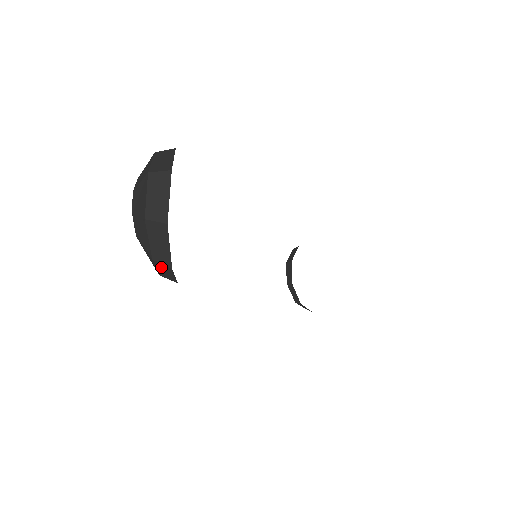
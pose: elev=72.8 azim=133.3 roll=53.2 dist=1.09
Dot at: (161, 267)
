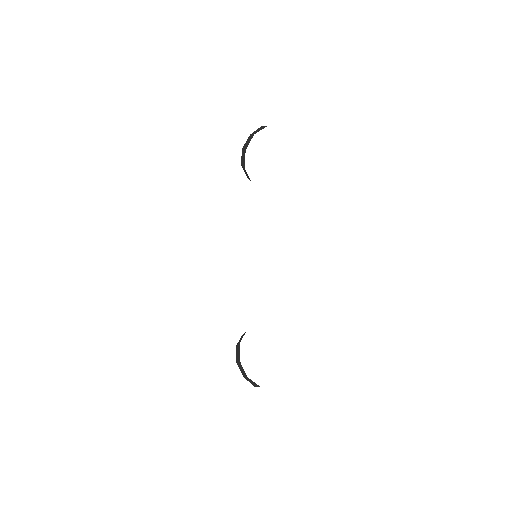
Dot at: (249, 138)
